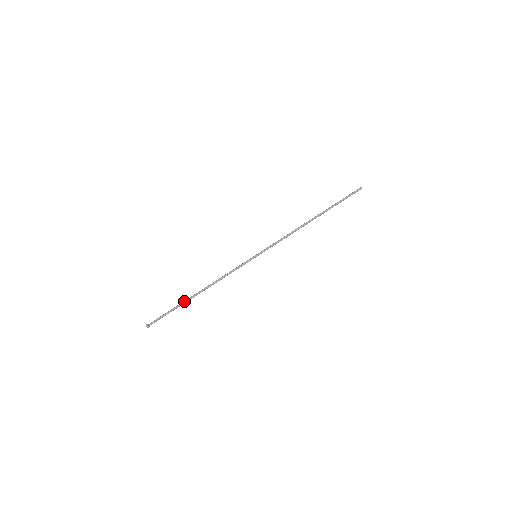
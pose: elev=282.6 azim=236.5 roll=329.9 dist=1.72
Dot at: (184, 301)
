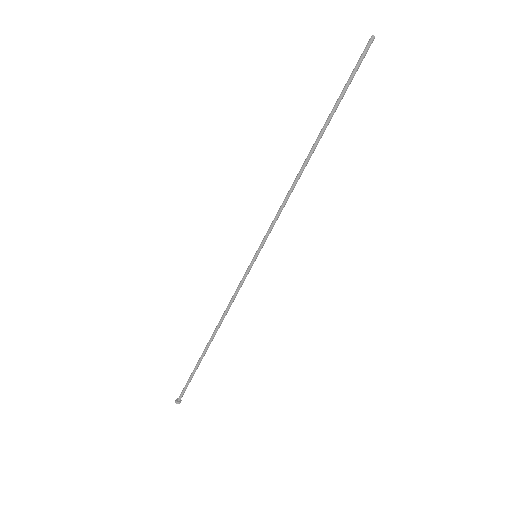
Dot at: (201, 359)
